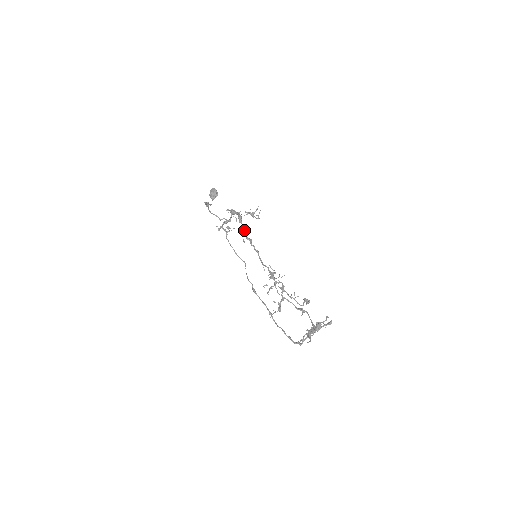
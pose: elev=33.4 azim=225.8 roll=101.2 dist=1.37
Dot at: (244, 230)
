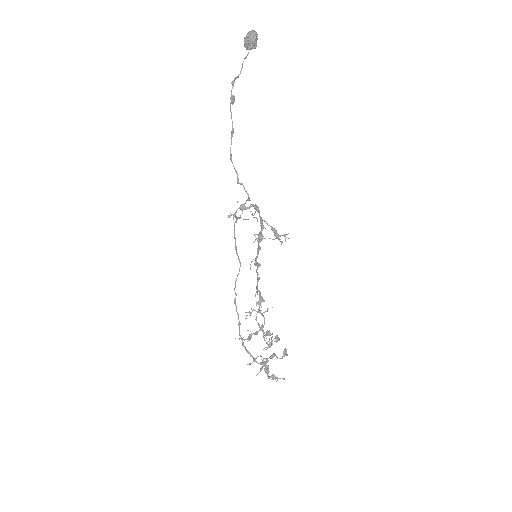
Dot at: (257, 255)
